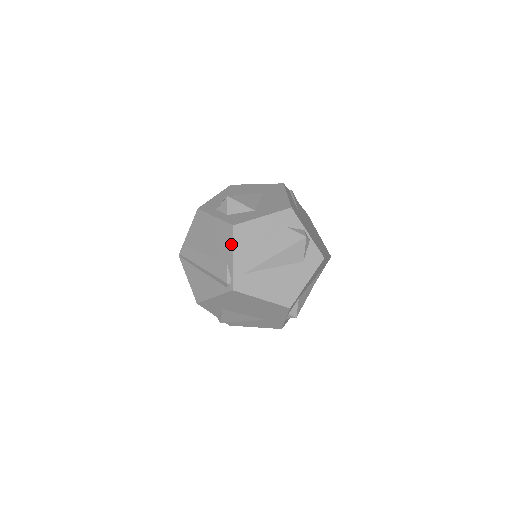
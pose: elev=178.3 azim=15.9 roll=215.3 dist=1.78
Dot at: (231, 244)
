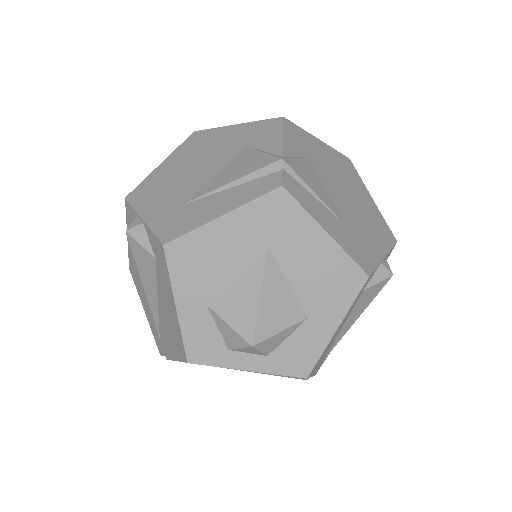
Dot at: occluded
